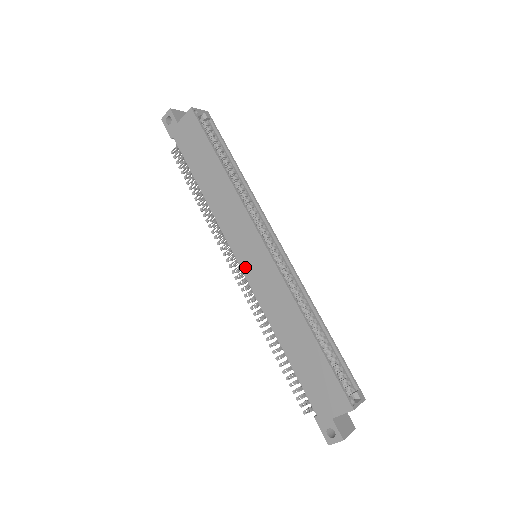
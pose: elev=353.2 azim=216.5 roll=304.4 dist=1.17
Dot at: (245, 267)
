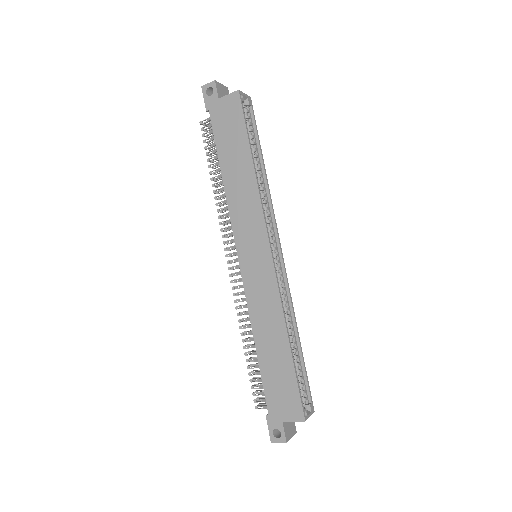
Dot at: (244, 264)
